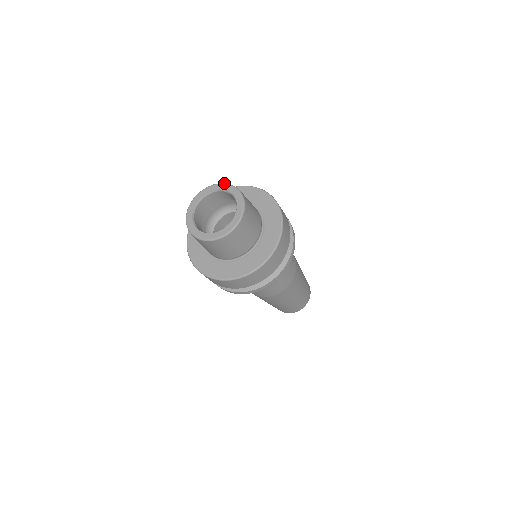
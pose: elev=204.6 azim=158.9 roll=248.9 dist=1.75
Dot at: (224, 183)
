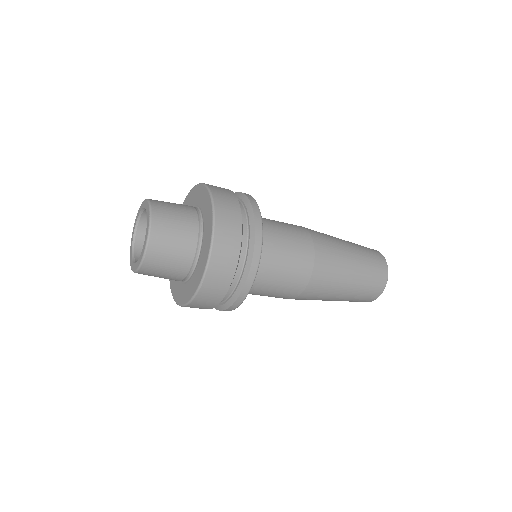
Dot at: (144, 200)
